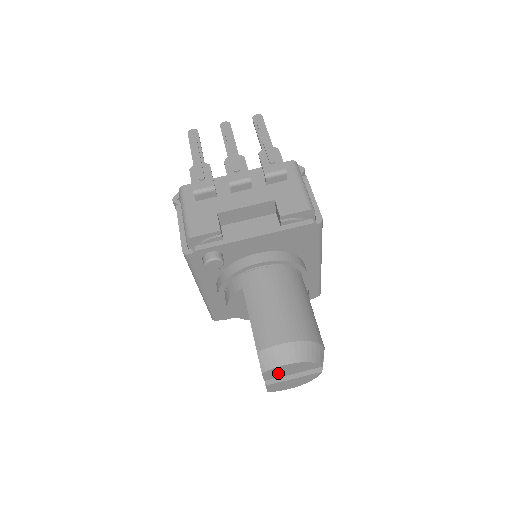
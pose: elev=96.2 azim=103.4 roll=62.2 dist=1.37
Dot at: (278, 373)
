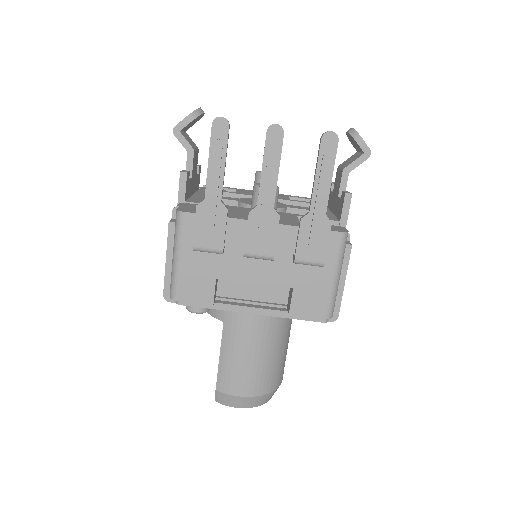
Dot at: occluded
